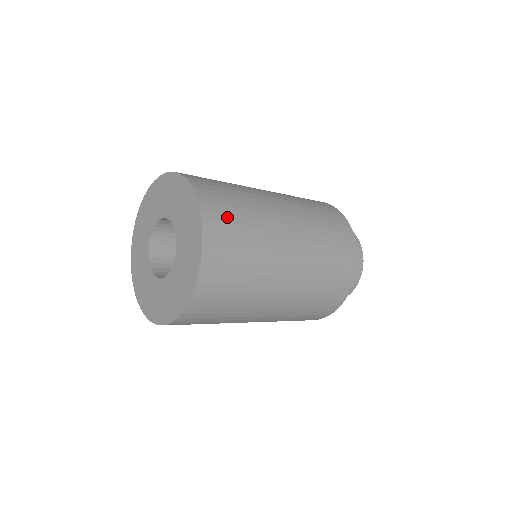
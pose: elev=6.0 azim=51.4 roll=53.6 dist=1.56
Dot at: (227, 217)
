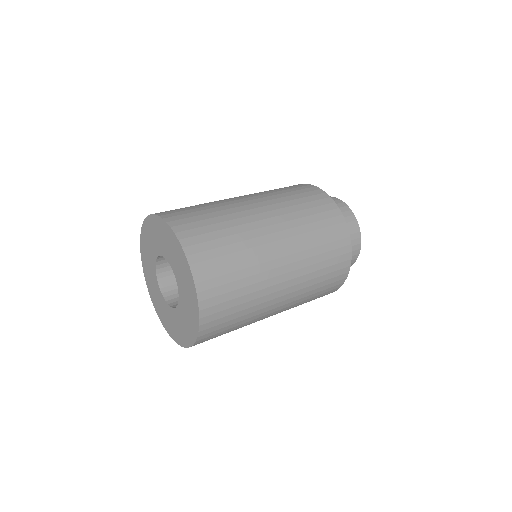
Dot at: (224, 305)
